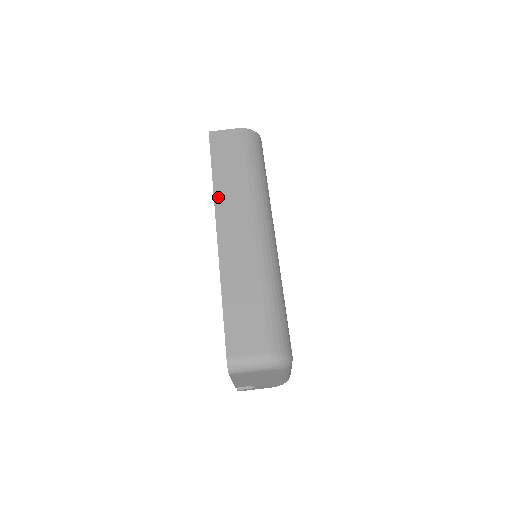
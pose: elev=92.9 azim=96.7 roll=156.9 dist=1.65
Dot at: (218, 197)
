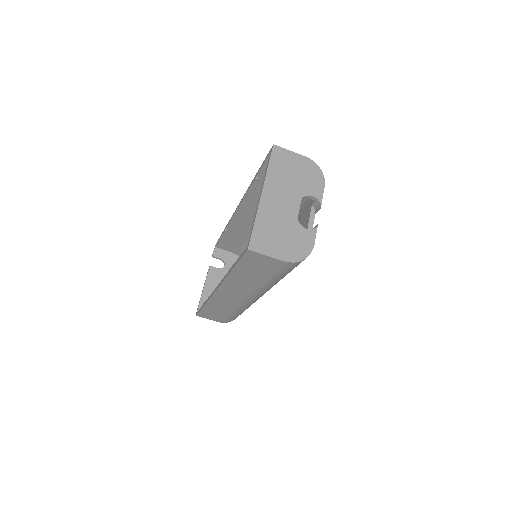
Dot at: (228, 281)
